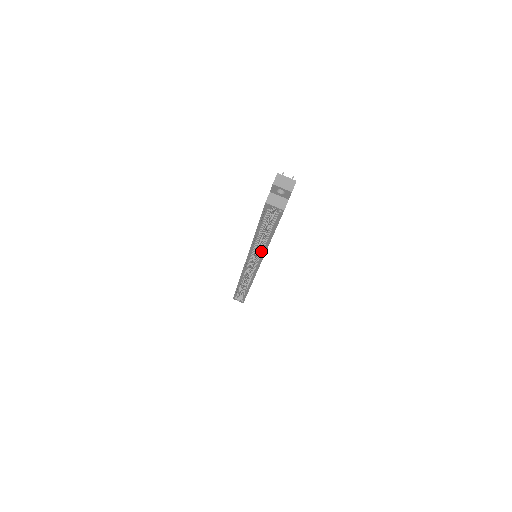
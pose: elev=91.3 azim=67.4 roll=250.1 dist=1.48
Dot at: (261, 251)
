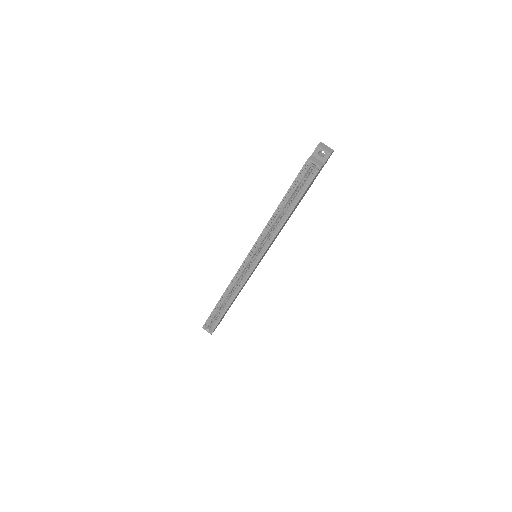
Dot at: (273, 234)
